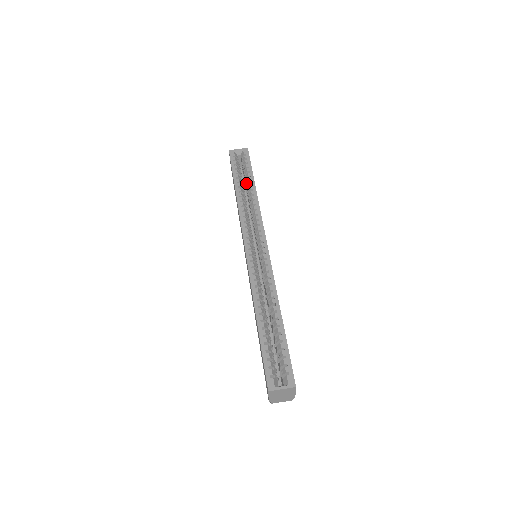
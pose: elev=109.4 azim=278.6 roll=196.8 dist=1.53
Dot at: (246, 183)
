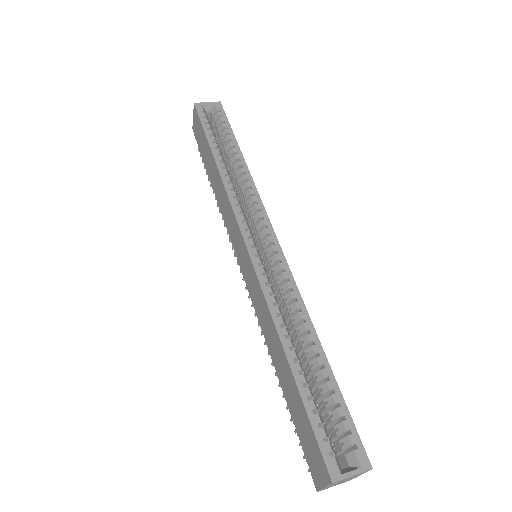
Dot at: (226, 150)
